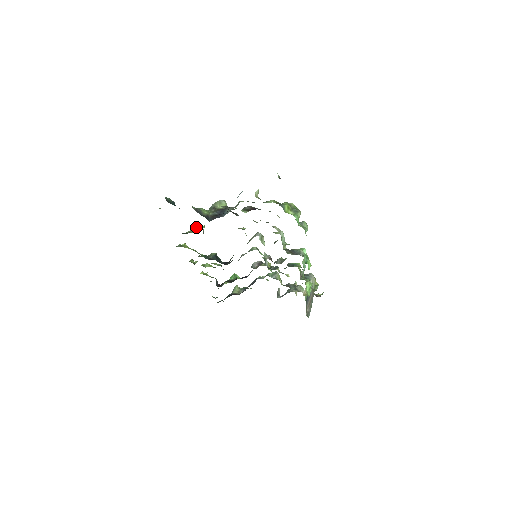
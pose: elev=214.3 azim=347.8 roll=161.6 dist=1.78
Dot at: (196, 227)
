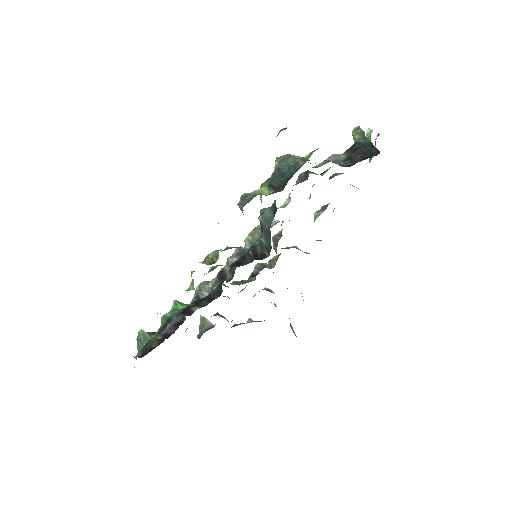
Dot at: (264, 189)
